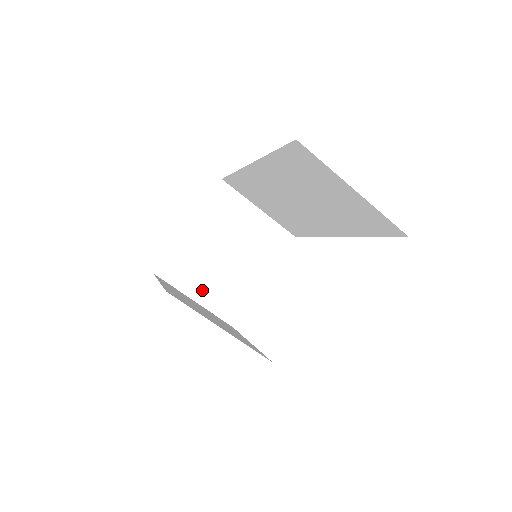
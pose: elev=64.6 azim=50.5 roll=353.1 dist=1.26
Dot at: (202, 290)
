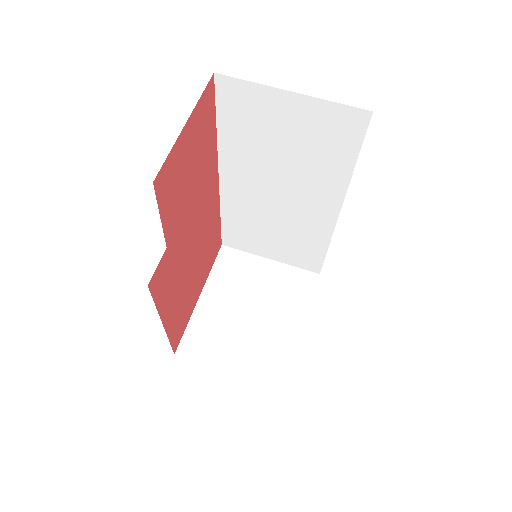
Dot at: (235, 358)
